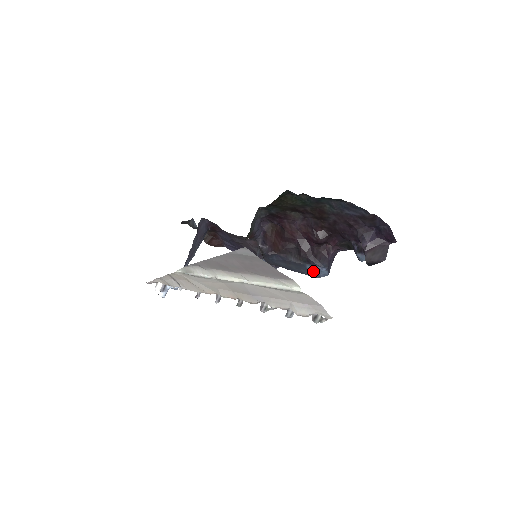
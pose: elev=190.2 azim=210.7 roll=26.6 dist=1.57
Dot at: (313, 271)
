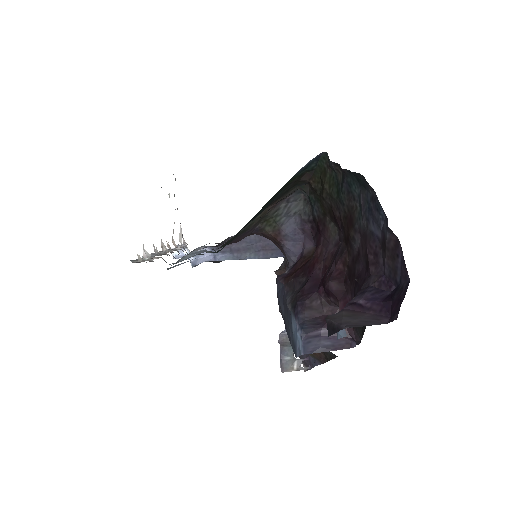
Dot at: (295, 337)
